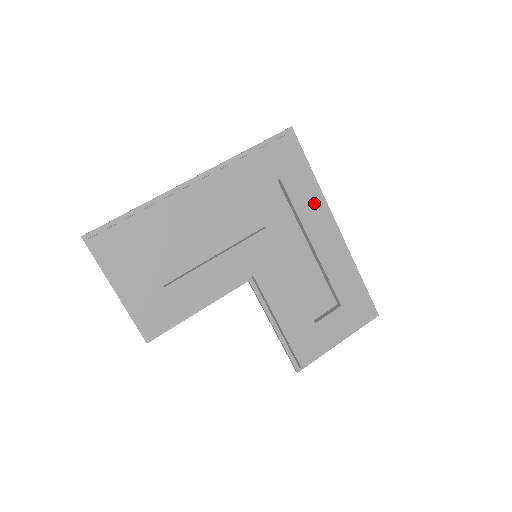
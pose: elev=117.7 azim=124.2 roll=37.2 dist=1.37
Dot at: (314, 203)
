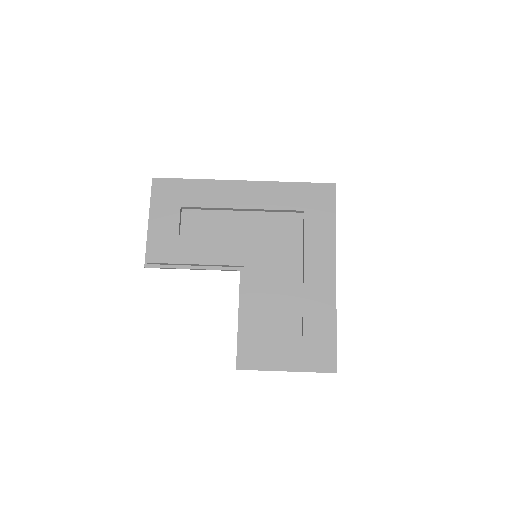
Dot at: (323, 242)
